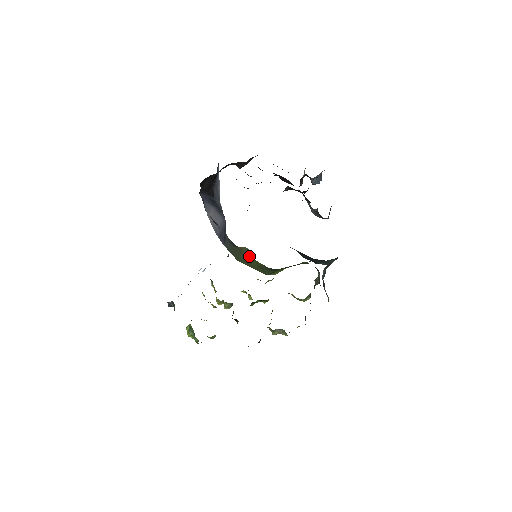
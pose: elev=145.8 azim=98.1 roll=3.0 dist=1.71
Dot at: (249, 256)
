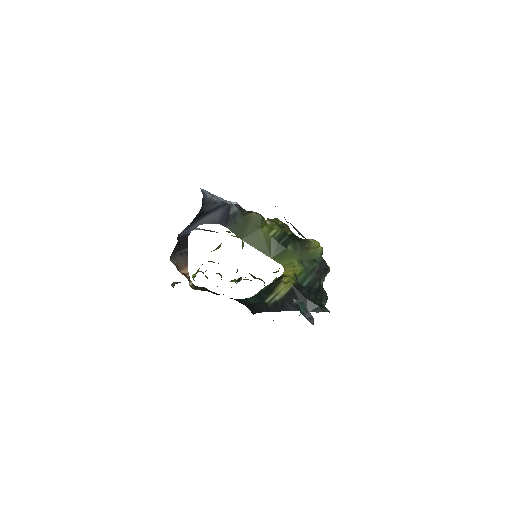
Dot at: (259, 226)
